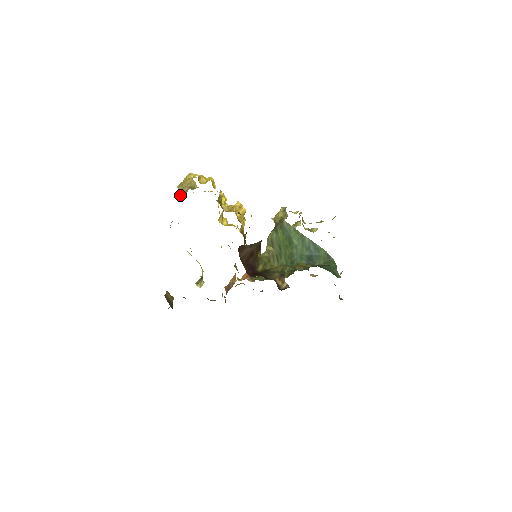
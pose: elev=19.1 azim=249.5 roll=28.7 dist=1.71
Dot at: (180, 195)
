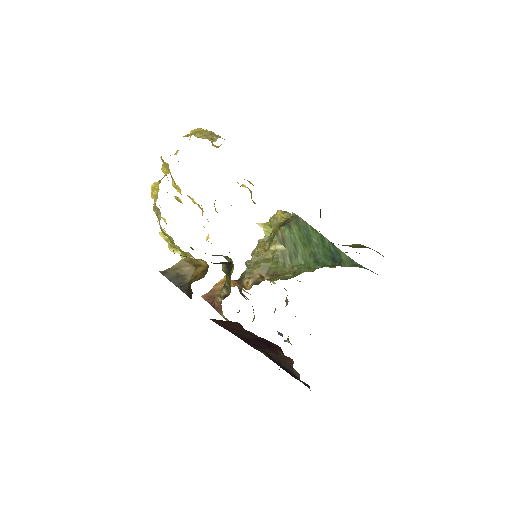
Dot at: occluded
